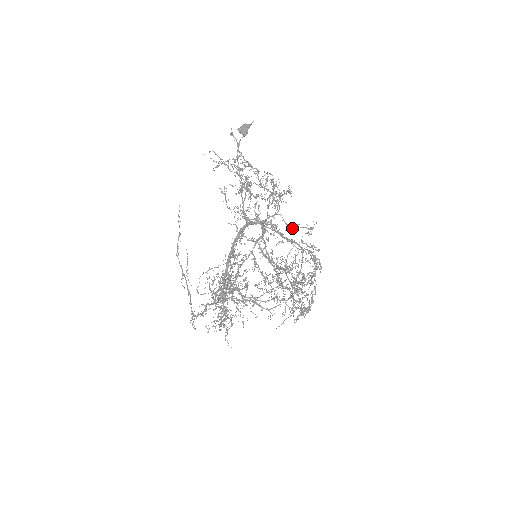
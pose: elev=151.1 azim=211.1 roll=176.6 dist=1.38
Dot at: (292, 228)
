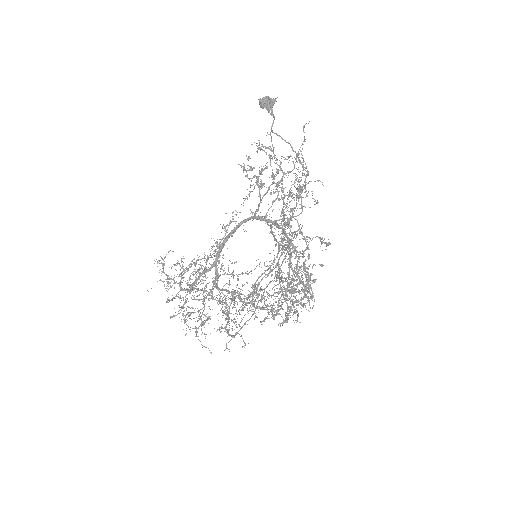
Dot at: (309, 238)
